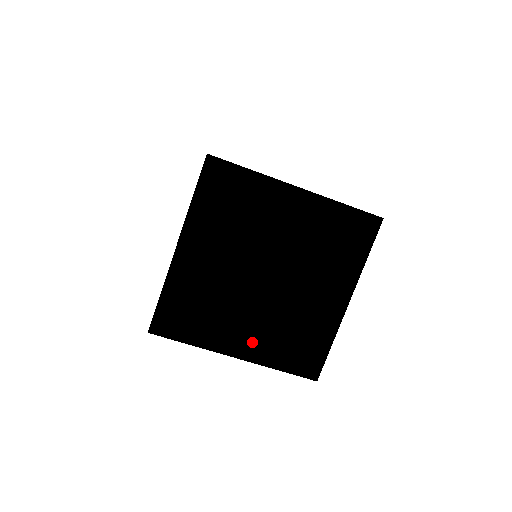
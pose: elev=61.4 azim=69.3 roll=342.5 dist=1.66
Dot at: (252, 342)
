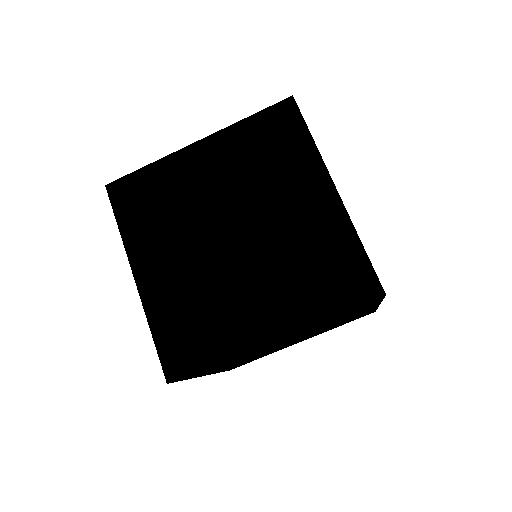
Dot at: (275, 310)
